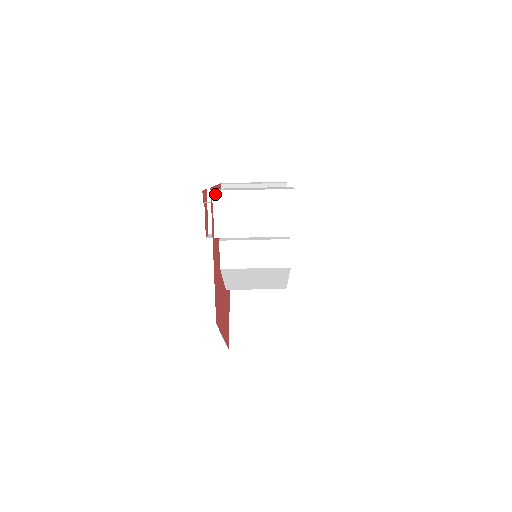
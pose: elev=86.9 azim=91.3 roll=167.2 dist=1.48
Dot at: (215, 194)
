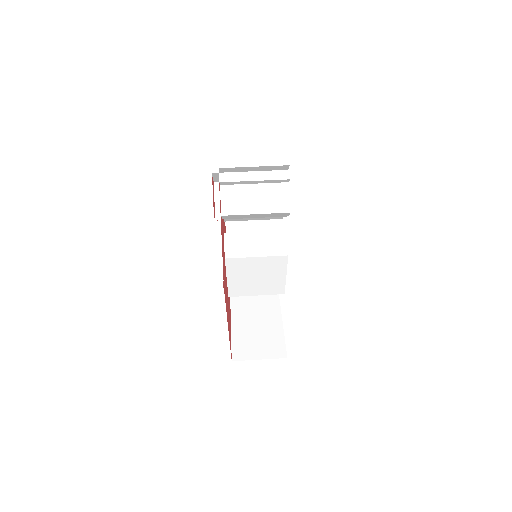
Dot at: (222, 175)
